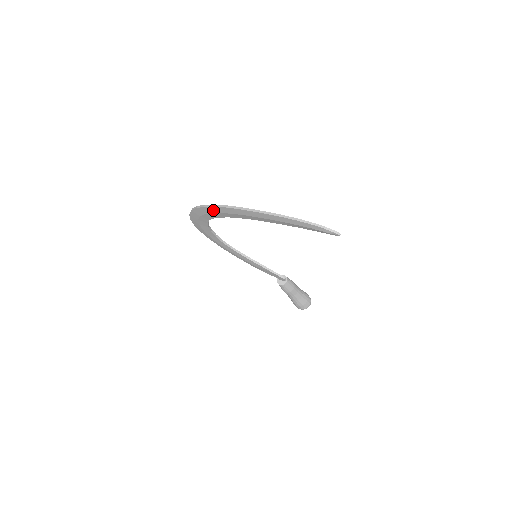
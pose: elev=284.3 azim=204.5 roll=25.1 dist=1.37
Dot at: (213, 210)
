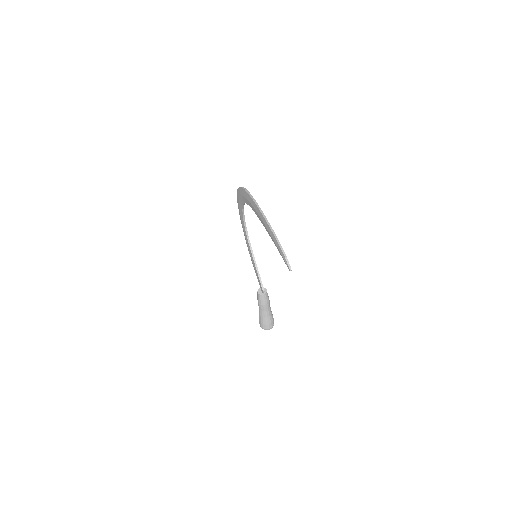
Dot at: (247, 196)
